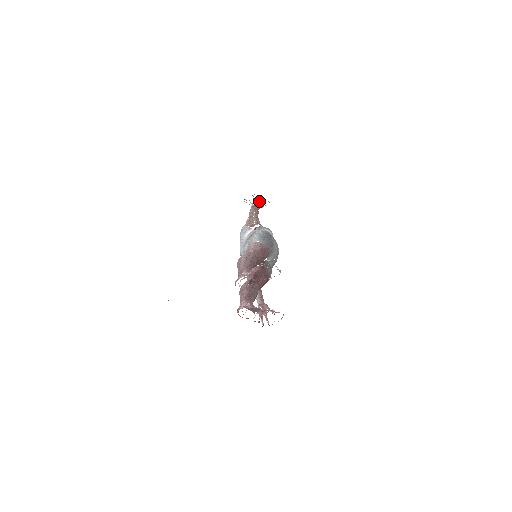
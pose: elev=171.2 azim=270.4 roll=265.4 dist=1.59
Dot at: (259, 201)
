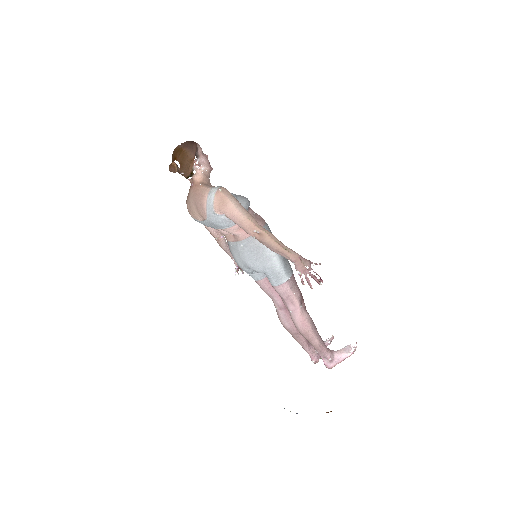
Dot at: occluded
